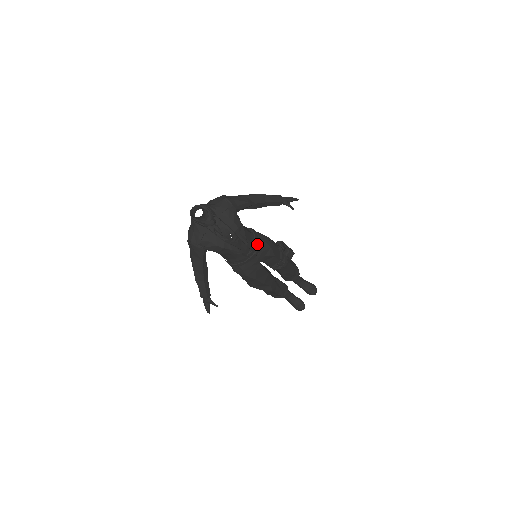
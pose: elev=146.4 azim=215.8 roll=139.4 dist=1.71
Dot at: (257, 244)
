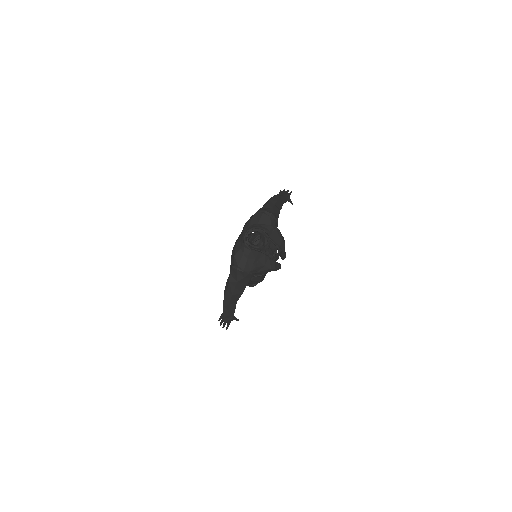
Dot at: occluded
